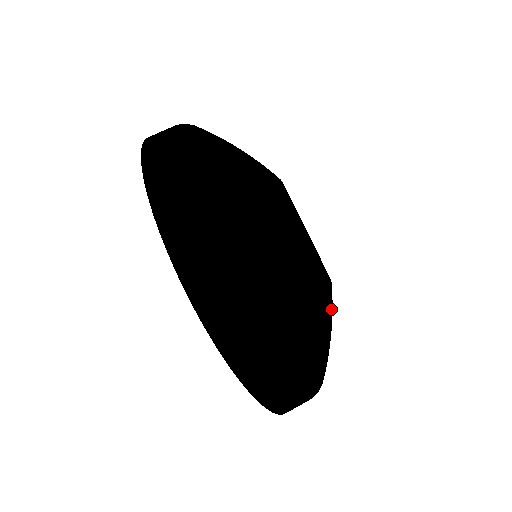
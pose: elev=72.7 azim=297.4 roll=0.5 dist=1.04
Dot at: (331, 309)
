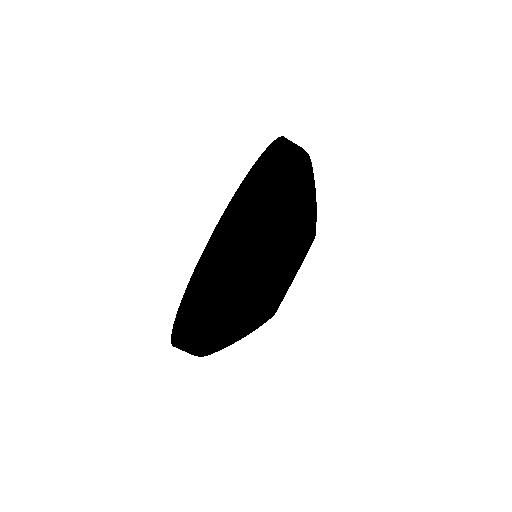
Dot at: (269, 305)
